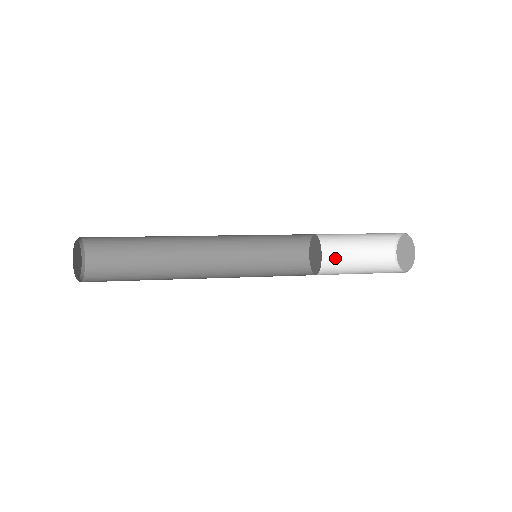
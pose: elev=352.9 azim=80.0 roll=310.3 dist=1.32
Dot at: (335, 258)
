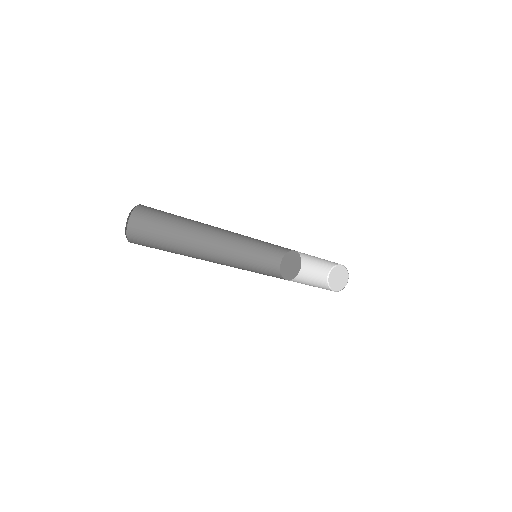
Dot at: (299, 282)
